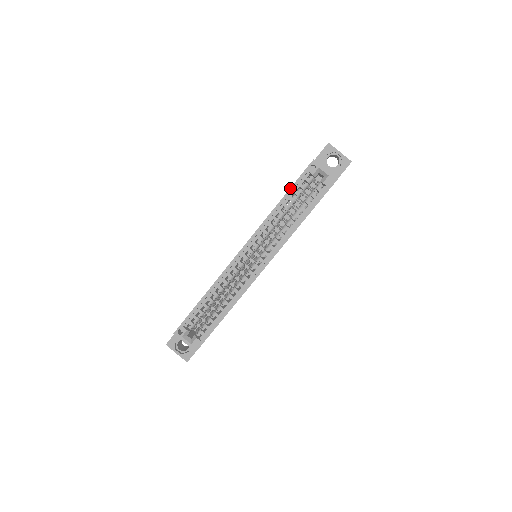
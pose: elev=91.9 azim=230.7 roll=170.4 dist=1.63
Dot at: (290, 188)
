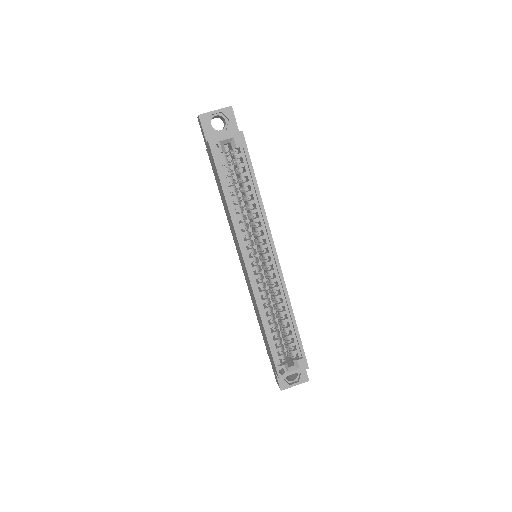
Dot at: (220, 182)
